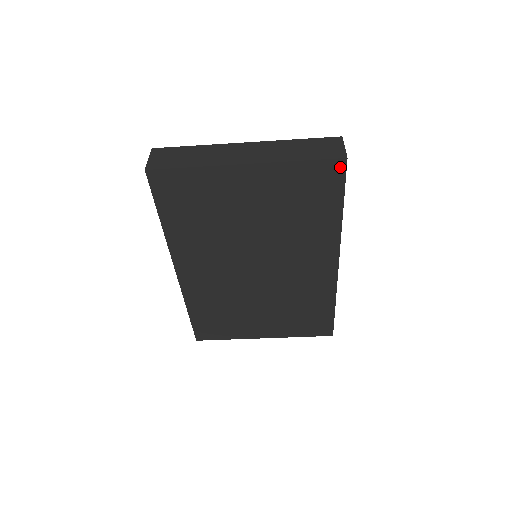
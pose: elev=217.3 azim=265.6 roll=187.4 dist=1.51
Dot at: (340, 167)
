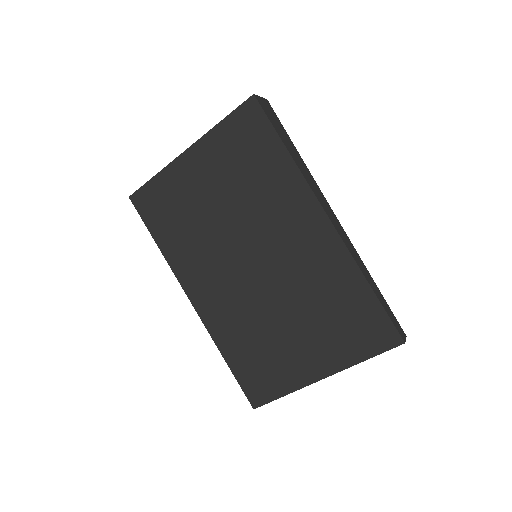
Dot at: (254, 106)
